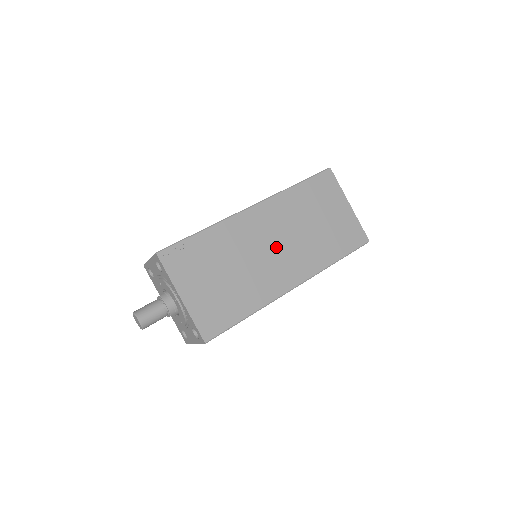
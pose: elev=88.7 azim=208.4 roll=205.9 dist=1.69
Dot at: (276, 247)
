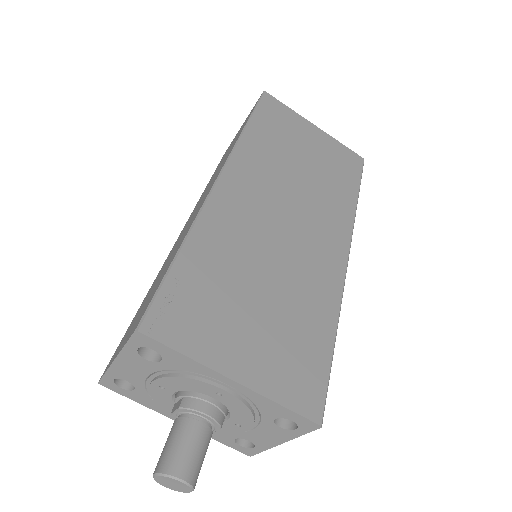
Dot at: (289, 217)
